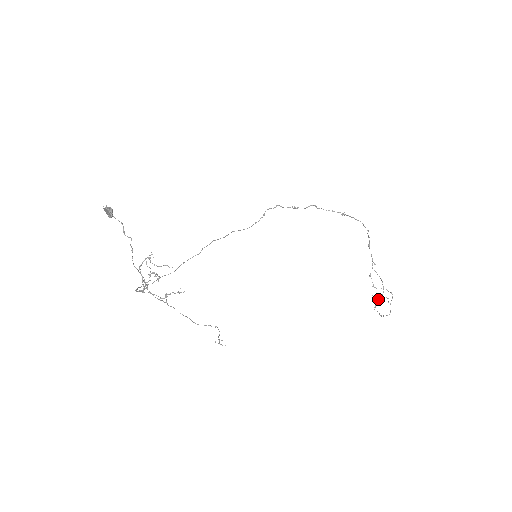
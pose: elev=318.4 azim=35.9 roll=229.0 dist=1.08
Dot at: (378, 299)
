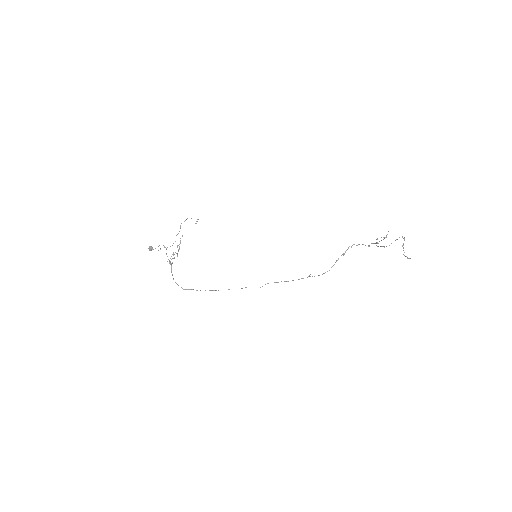
Dot at: occluded
